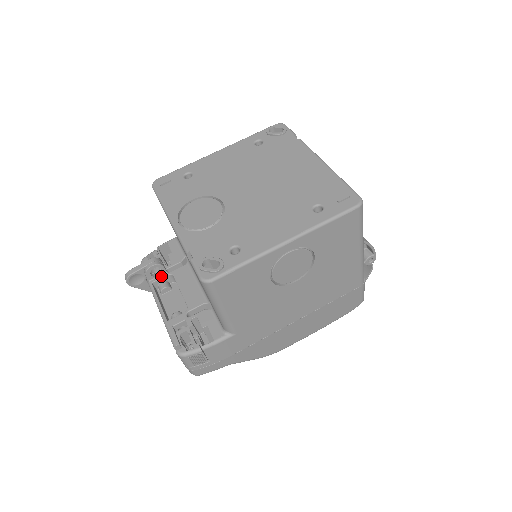
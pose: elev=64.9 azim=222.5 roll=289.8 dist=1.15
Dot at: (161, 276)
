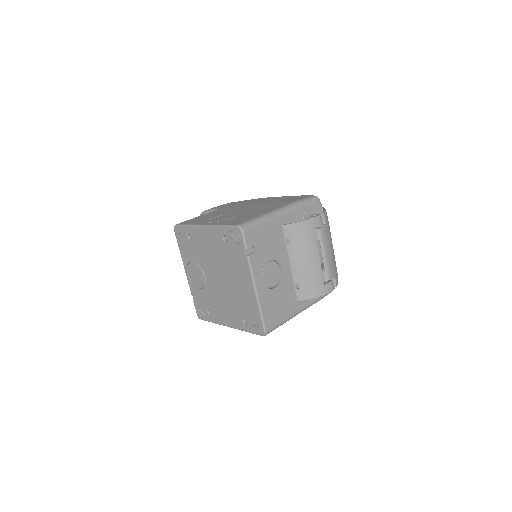
Dot at: occluded
